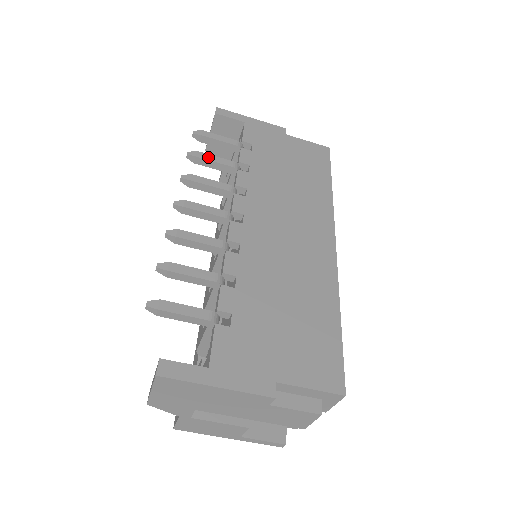
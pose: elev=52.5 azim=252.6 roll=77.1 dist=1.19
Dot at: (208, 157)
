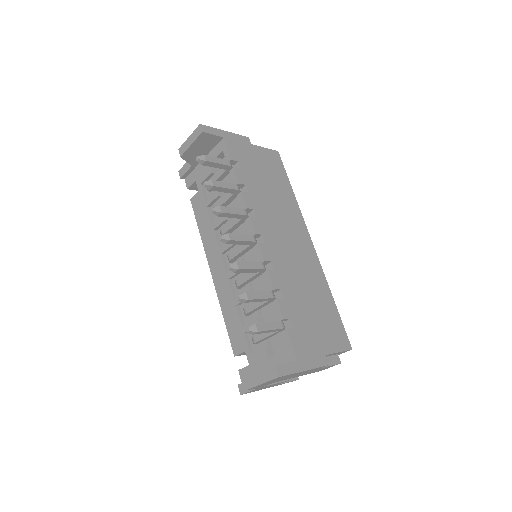
Dot at: (220, 184)
